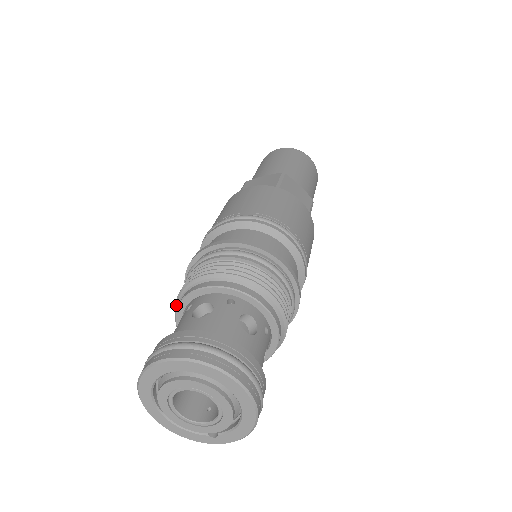
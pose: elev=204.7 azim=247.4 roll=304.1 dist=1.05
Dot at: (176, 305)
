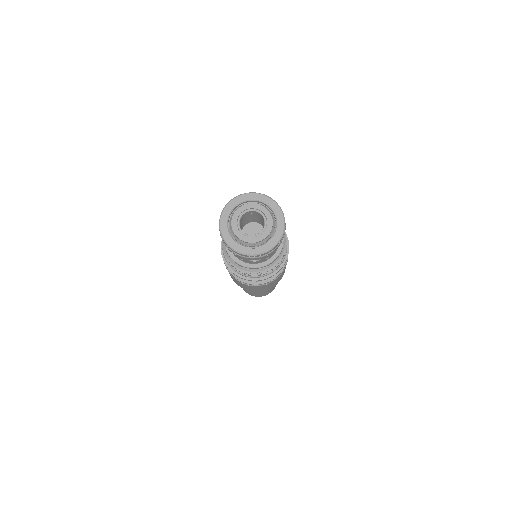
Dot at: occluded
